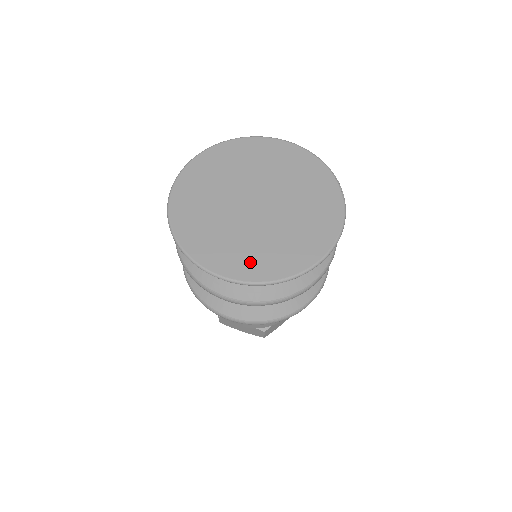
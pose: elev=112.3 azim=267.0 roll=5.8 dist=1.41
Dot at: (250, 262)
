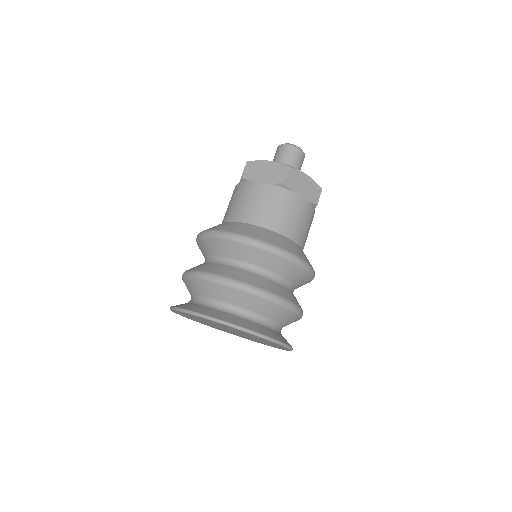
Dot at: (216, 328)
